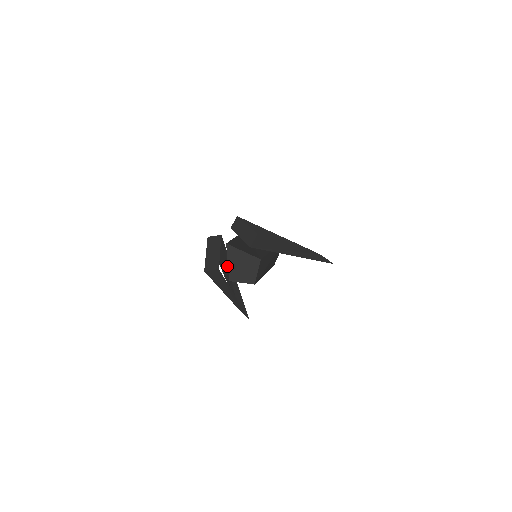
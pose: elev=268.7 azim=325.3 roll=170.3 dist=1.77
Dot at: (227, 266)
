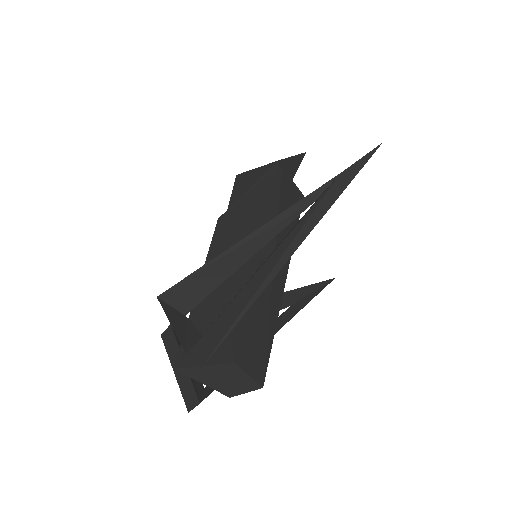
Dot at: occluded
